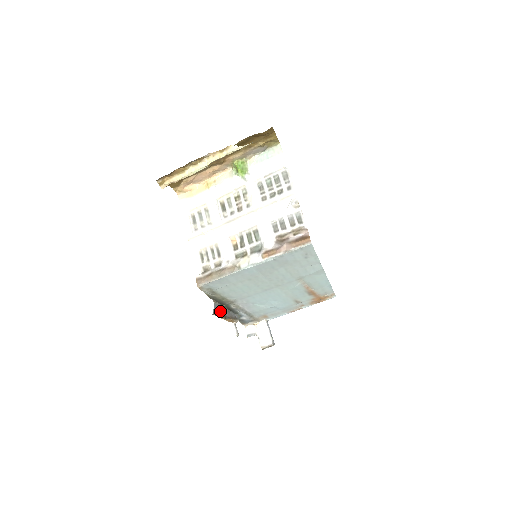
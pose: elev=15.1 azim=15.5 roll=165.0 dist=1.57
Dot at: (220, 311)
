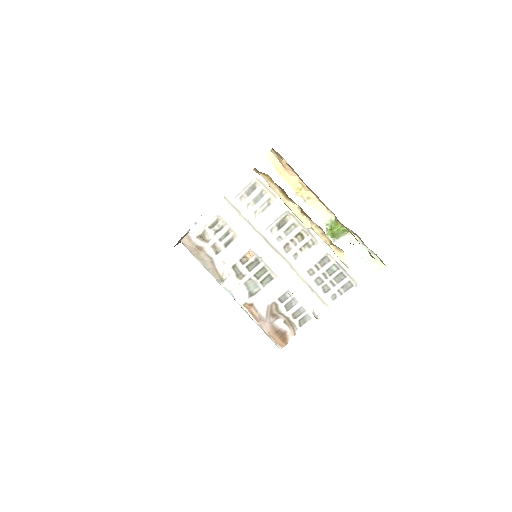
Dot at: occluded
